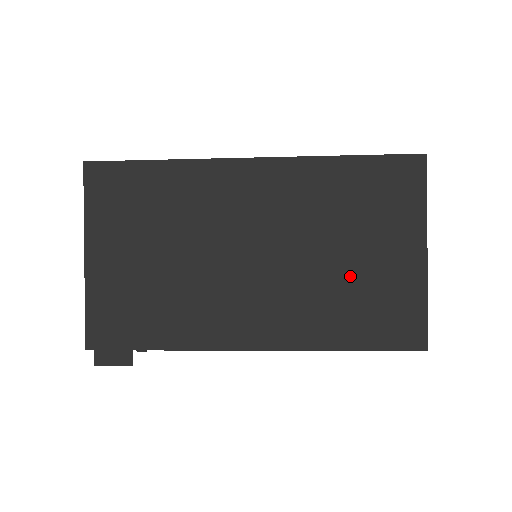
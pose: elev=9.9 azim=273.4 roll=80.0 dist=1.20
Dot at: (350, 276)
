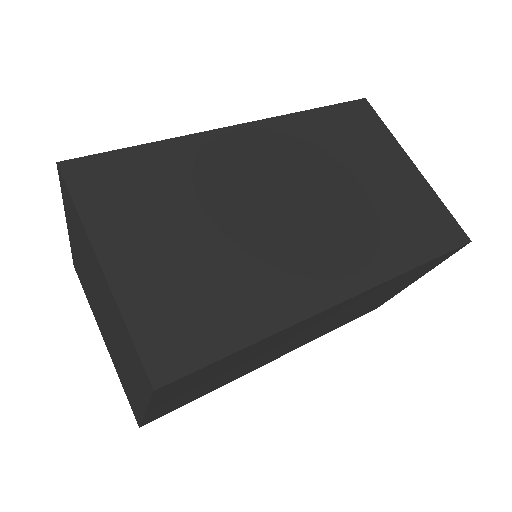
Dot at: occluded
